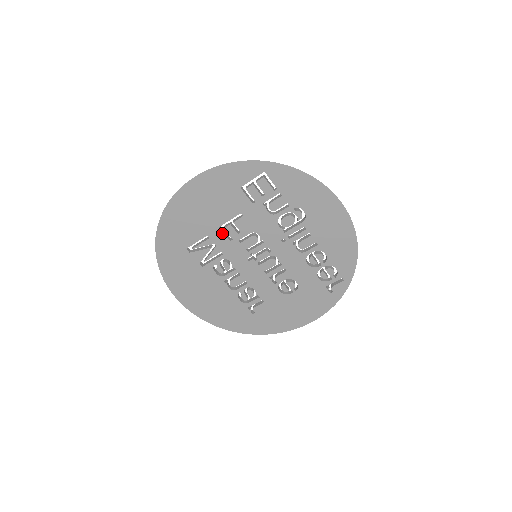
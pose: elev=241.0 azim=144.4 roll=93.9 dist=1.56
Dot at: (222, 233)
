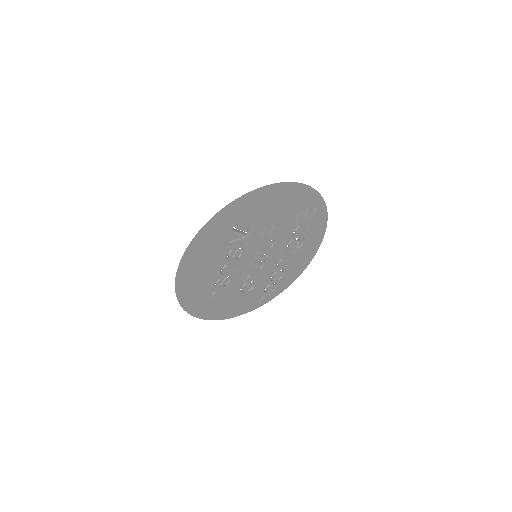
Dot at: (262, 229)
